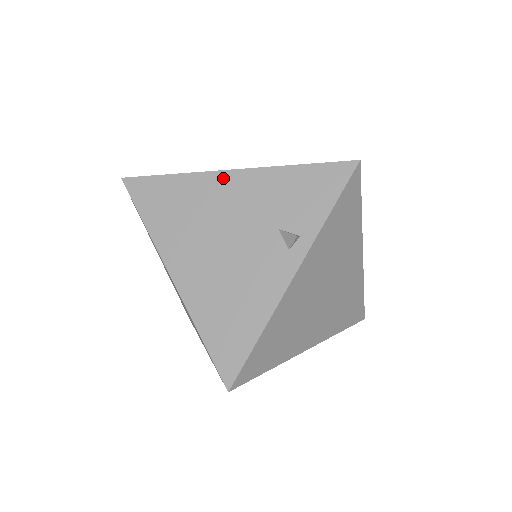
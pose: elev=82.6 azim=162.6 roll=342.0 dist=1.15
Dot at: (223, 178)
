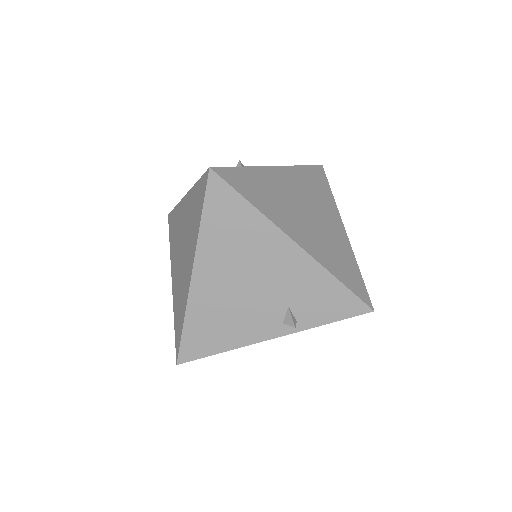
Dot at: (285, 243)
